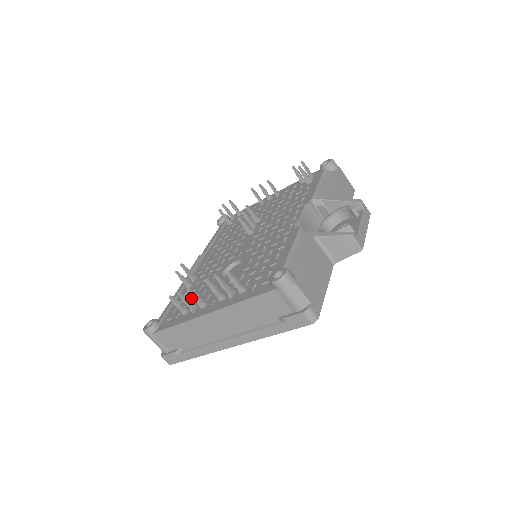
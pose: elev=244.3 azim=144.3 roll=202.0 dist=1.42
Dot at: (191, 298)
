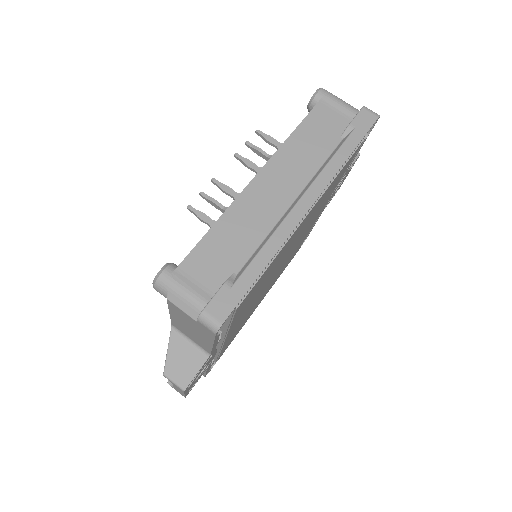
Dot at: occluded
